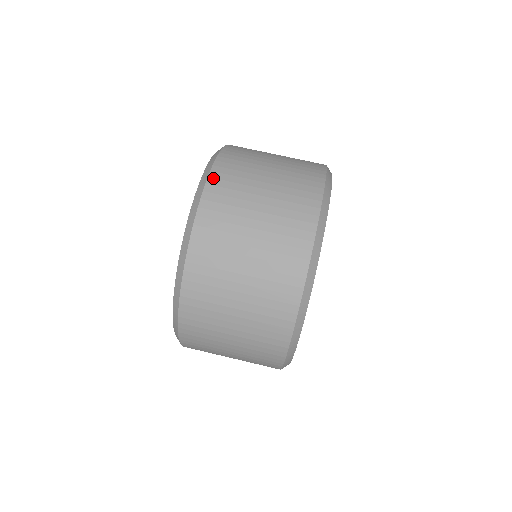
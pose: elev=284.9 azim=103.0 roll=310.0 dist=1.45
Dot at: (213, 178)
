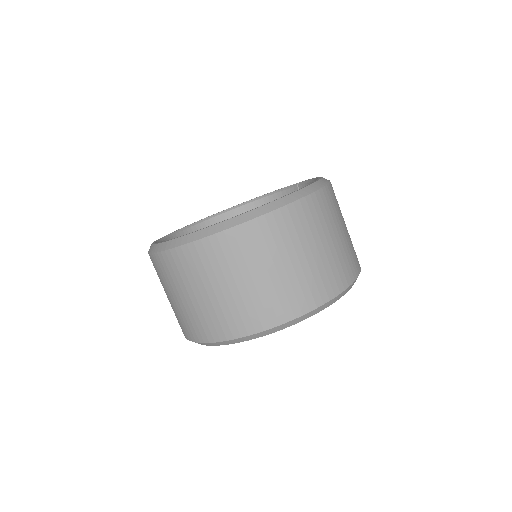
Dot at: (242, 229)
